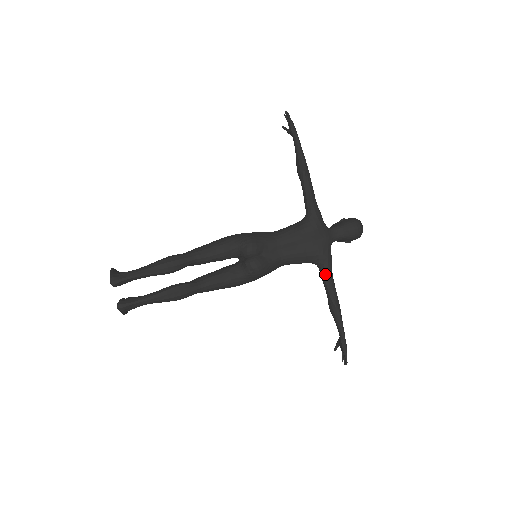
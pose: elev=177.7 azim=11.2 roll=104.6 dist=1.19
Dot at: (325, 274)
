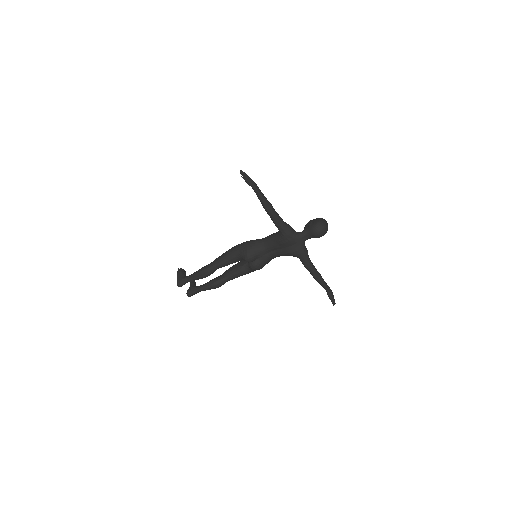
Dot at: (303, 263)
